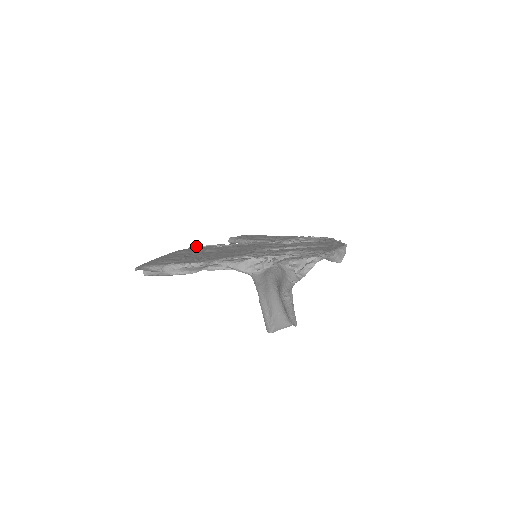
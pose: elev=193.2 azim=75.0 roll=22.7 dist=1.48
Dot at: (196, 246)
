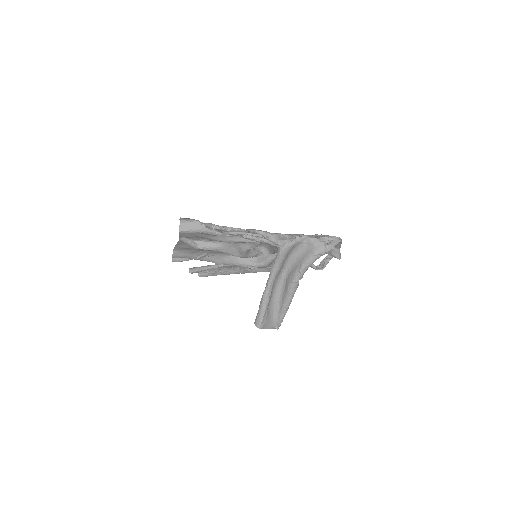
Dot at: occluded
